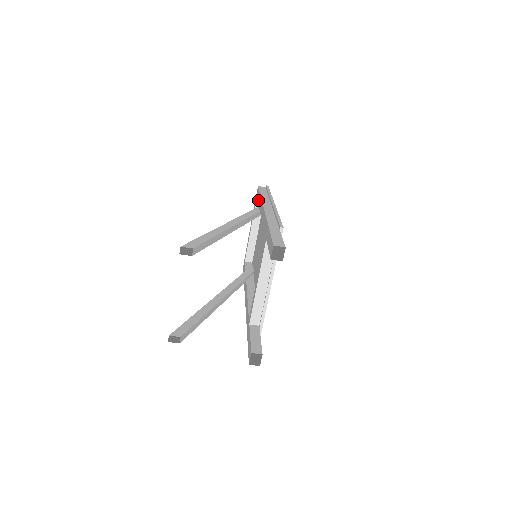
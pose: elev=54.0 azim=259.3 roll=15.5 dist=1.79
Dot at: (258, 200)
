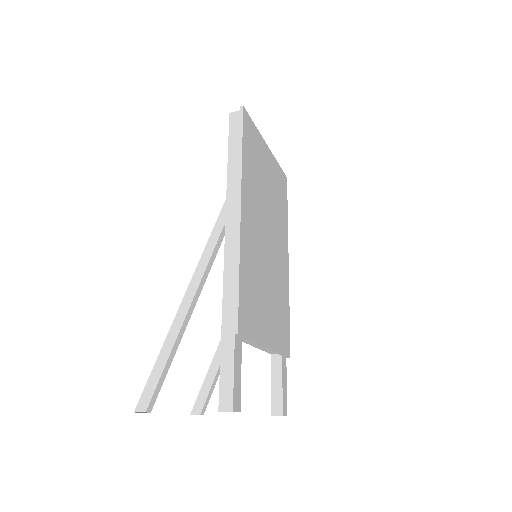
Dot at: occluded
